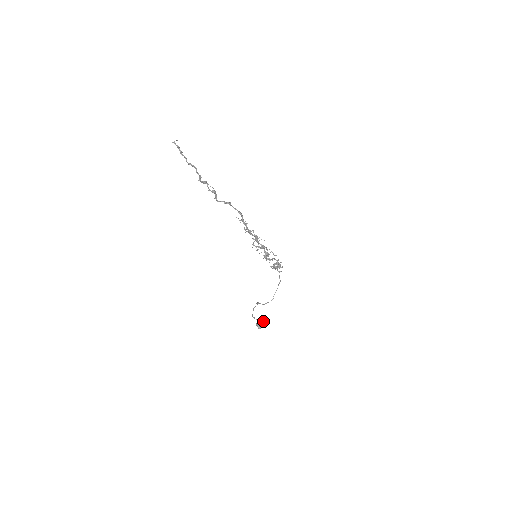
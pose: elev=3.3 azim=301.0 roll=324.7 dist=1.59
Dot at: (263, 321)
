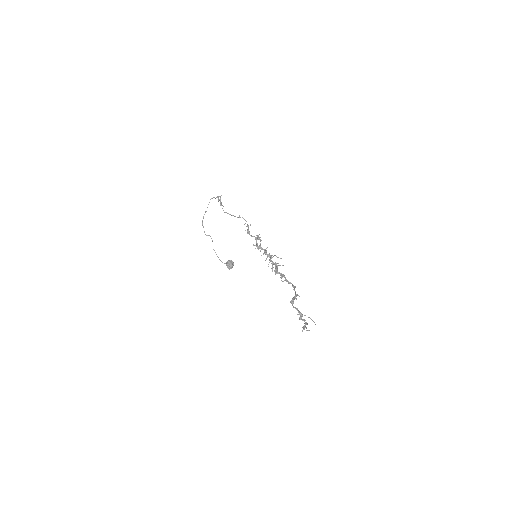
Dot at: (233, 264)
